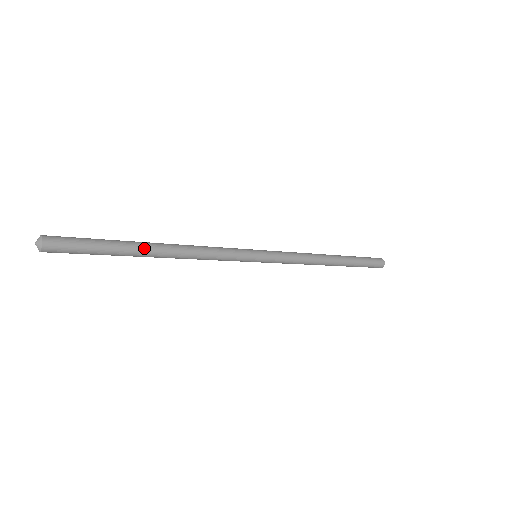
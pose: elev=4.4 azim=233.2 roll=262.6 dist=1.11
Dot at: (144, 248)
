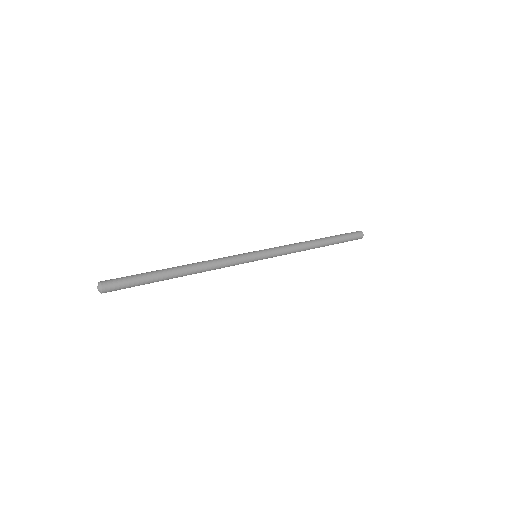
Dot at: (172, 274)
